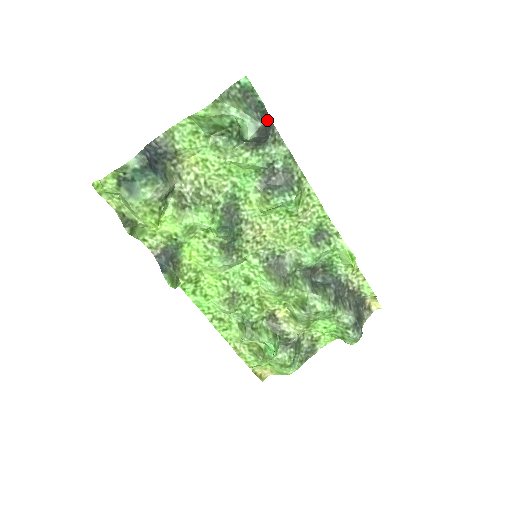
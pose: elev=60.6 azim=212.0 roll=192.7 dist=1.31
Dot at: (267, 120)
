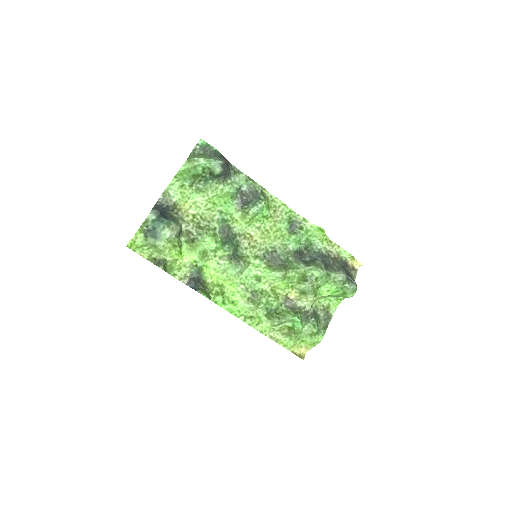
Dot at: (225, 161)
